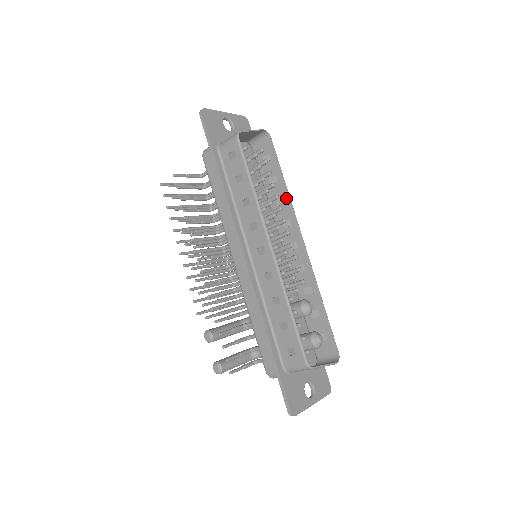
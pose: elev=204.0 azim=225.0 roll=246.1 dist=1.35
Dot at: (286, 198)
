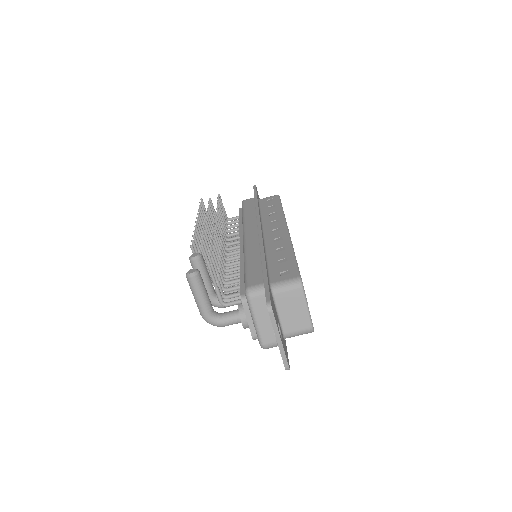
Dot at: occluded
